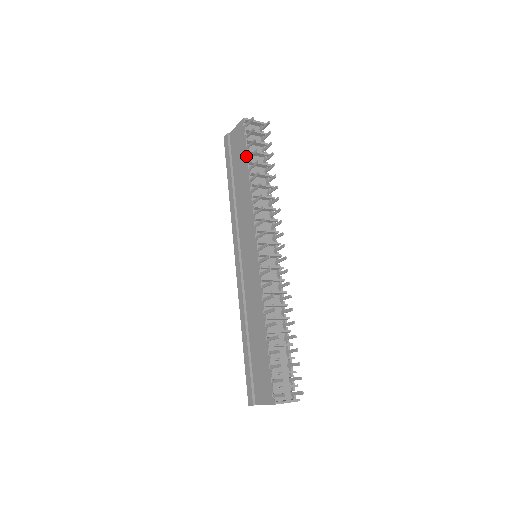
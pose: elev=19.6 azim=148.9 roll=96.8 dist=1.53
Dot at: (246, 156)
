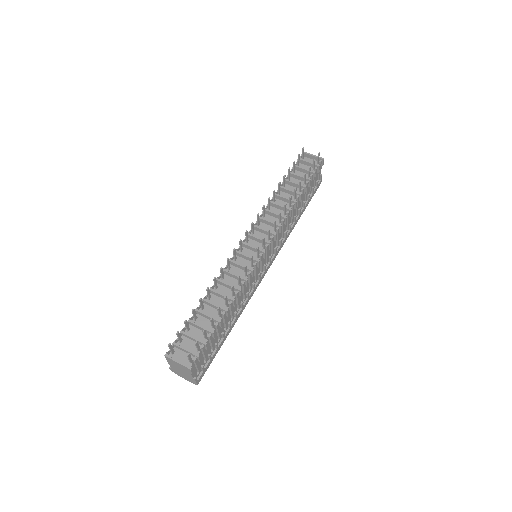
Dot at: (286, 177)
